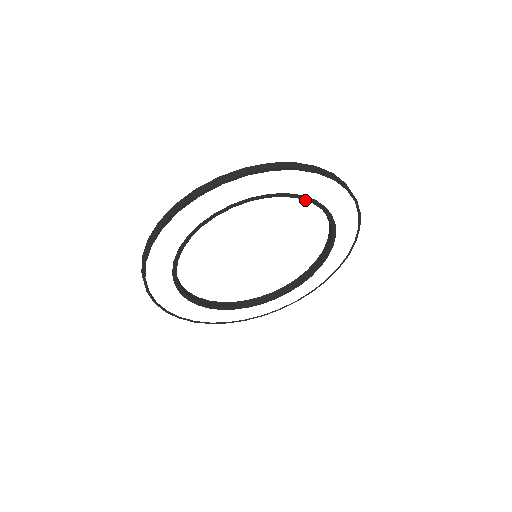
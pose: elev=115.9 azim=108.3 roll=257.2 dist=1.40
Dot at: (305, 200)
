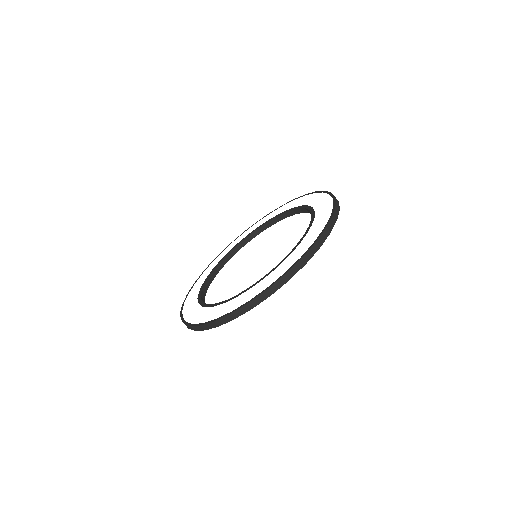
Dot at: occluded
